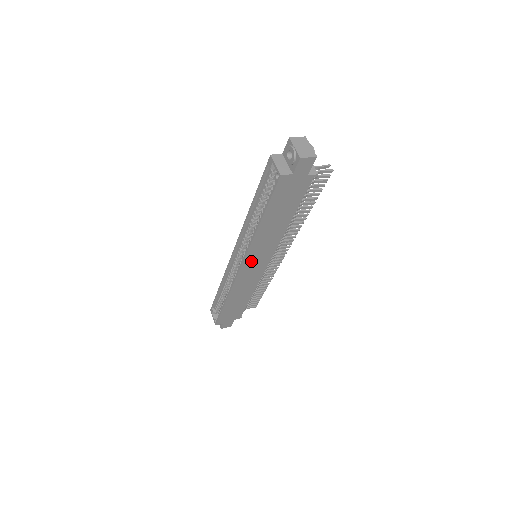
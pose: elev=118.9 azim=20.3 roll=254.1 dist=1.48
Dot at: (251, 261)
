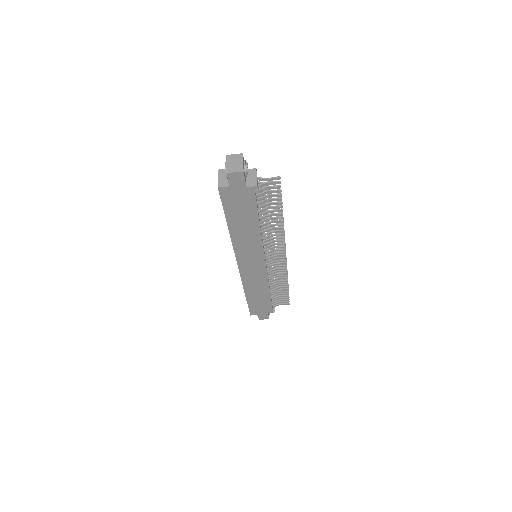
Dot at: (245, 260)
